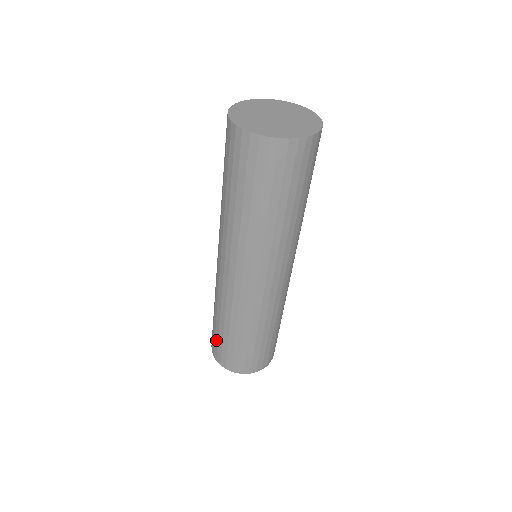
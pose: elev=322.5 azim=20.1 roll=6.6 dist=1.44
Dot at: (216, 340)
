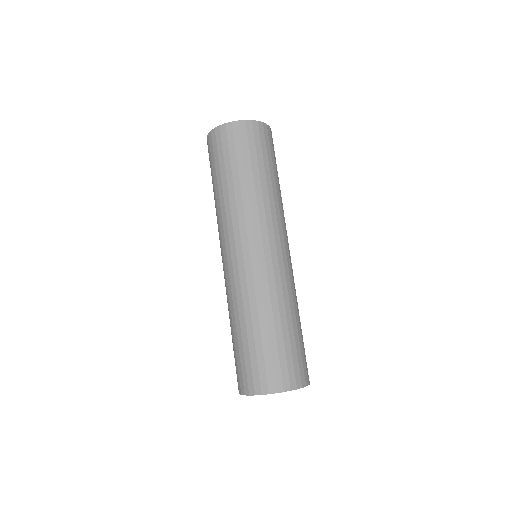
Dot at: (238, 362)
